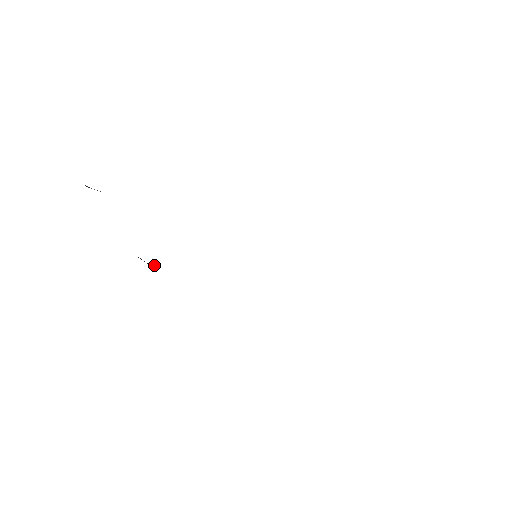
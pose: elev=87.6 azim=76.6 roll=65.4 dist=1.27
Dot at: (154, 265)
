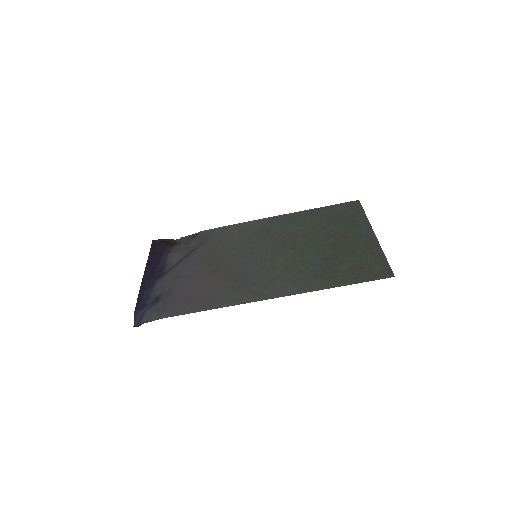
Dot at: (179, 239)
